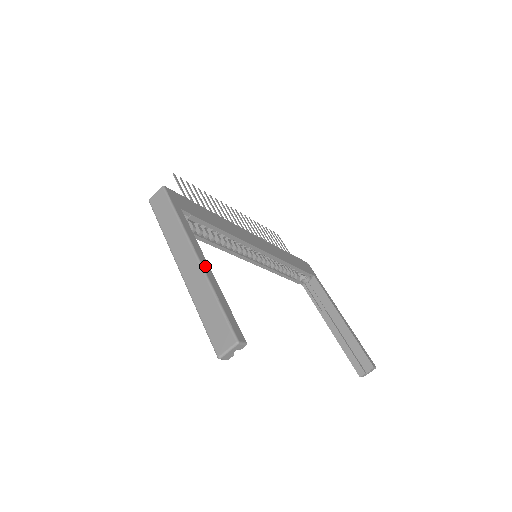
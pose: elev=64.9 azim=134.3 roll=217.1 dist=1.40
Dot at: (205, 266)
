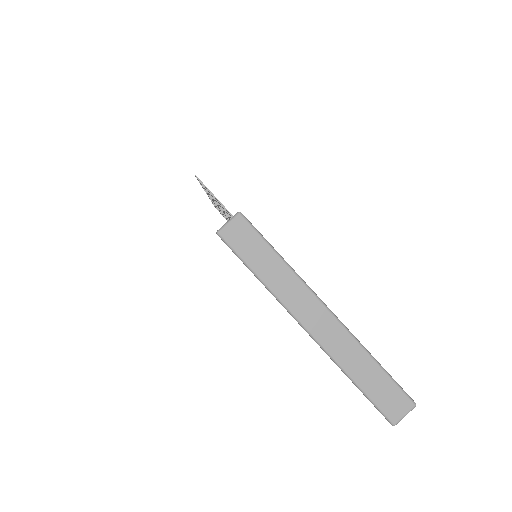
Dot at: occluded
